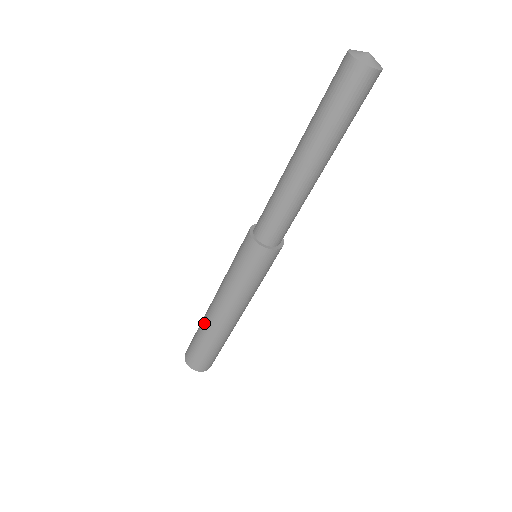
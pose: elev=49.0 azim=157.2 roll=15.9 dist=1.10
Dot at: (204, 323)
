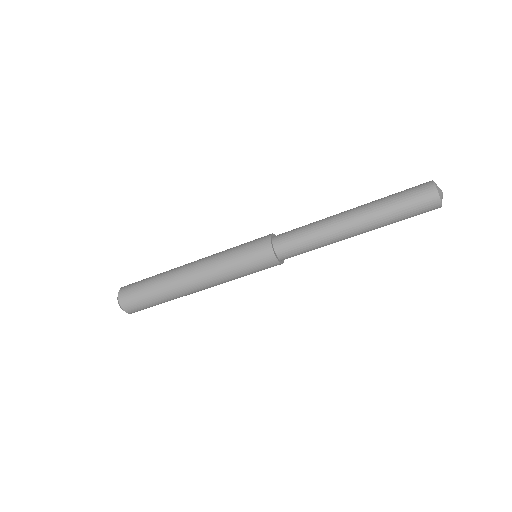
Dot at: (168, 276)
